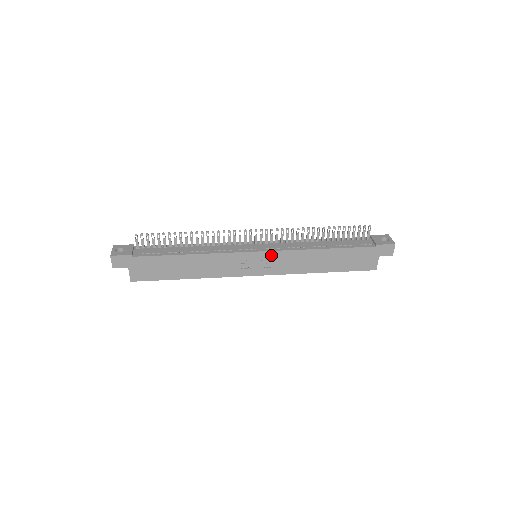
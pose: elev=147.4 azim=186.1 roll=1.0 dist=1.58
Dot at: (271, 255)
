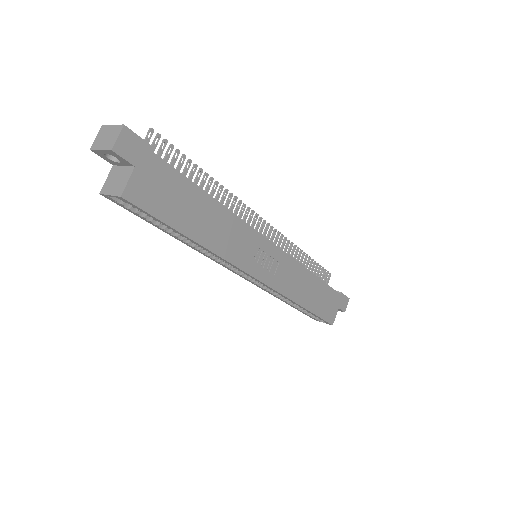
Dot at: (280, 256)
